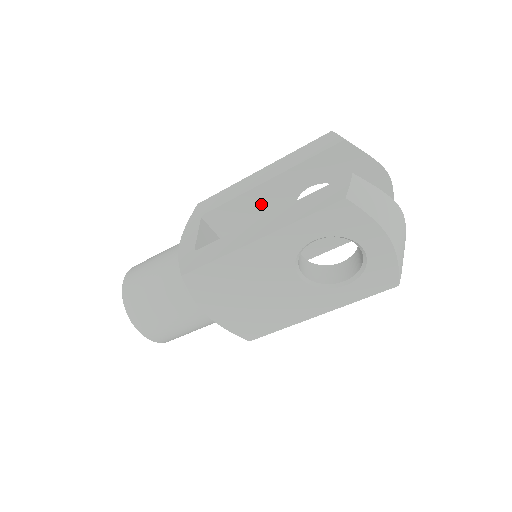
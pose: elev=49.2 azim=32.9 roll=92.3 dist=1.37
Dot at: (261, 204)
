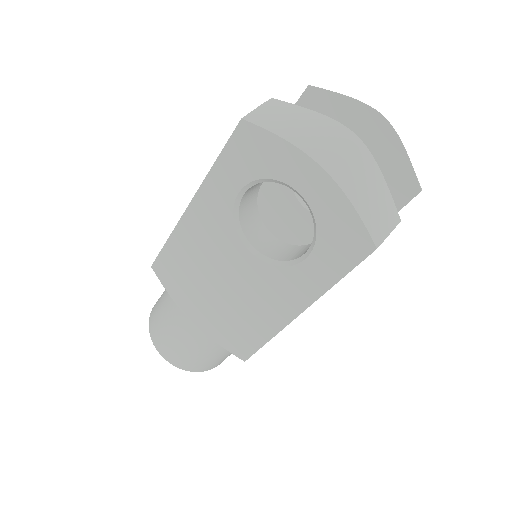
Dot at: (259, 195)
